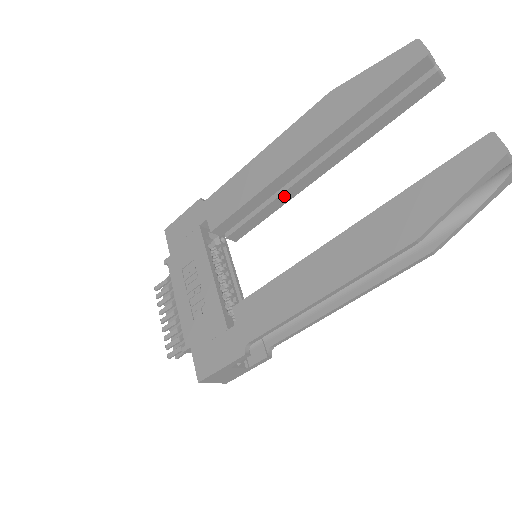
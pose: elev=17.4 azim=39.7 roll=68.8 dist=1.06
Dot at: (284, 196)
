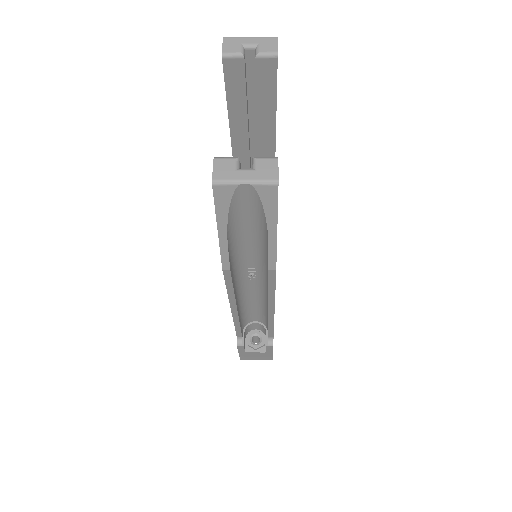
Dot at: occluded
